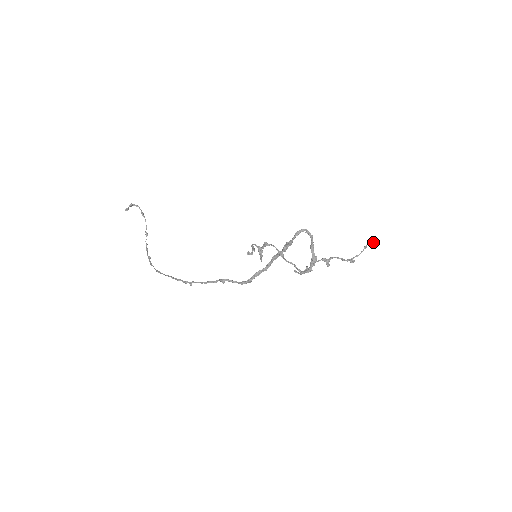
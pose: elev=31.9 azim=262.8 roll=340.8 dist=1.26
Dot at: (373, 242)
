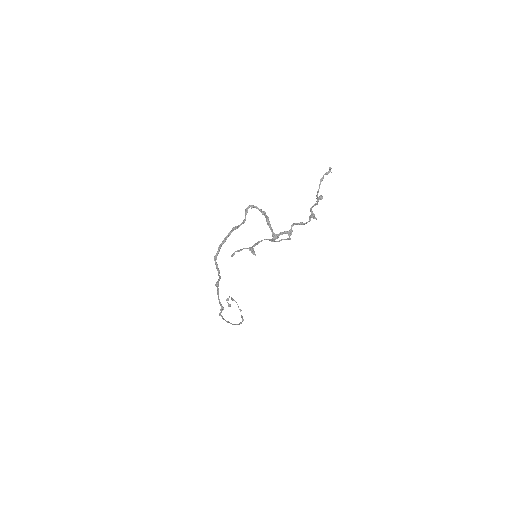
Dot at: (330, 170)
